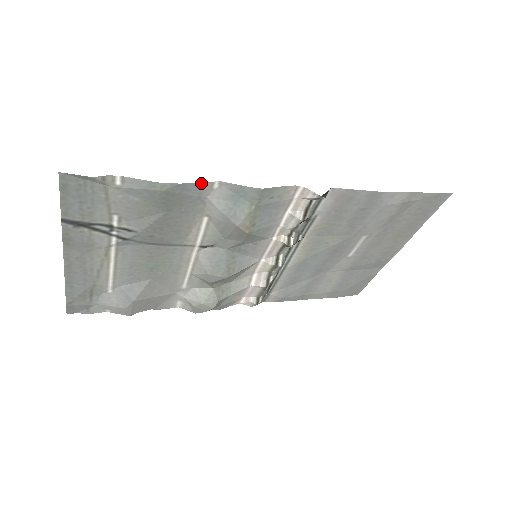
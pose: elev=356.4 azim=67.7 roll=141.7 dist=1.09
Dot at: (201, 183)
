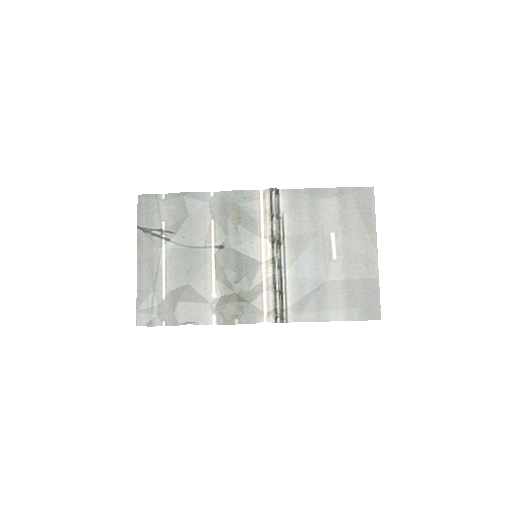
Dot at: (203, 193)
